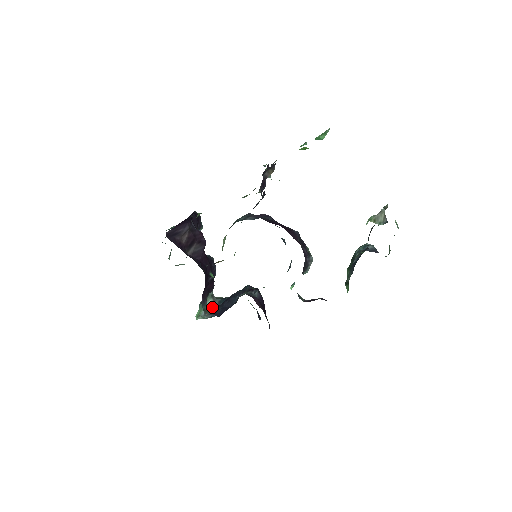
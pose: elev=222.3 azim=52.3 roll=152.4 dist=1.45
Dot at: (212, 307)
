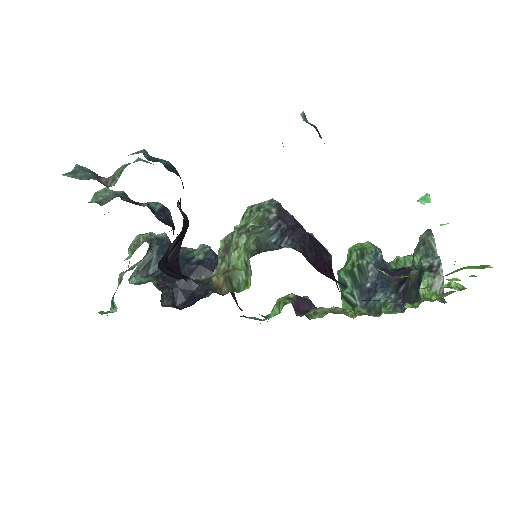
Dot at: (148, 260)
